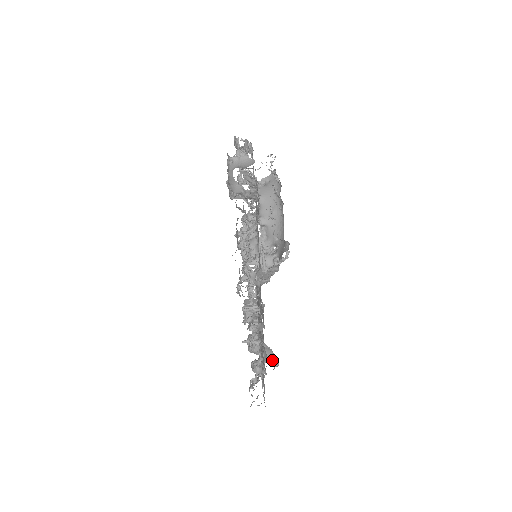
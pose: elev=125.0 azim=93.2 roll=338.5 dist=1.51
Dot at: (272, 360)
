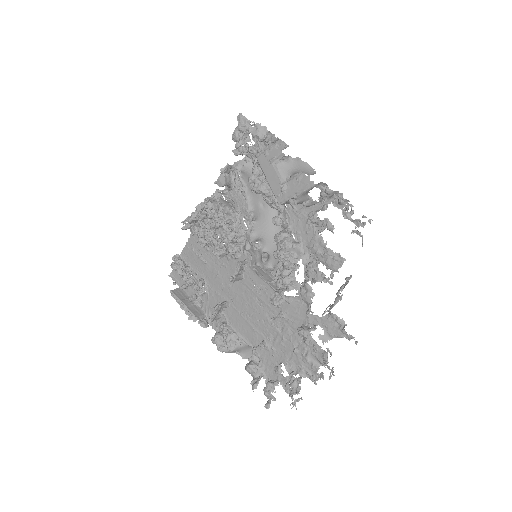
Dot at: (250, 355)
